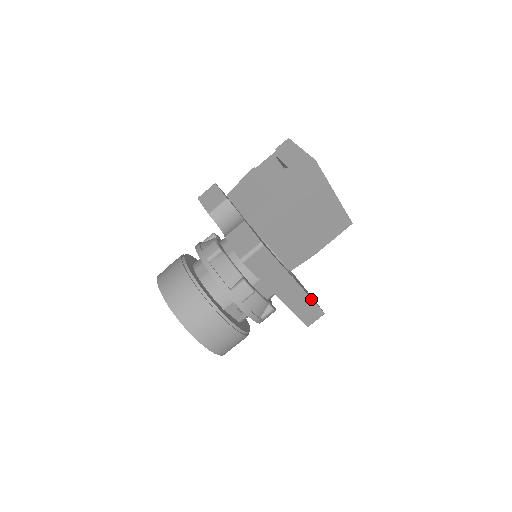
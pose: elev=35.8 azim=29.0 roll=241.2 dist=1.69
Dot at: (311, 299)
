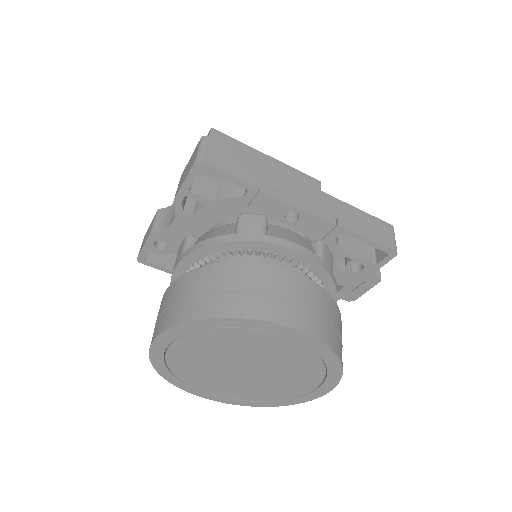
Dot at: (350, 206)
